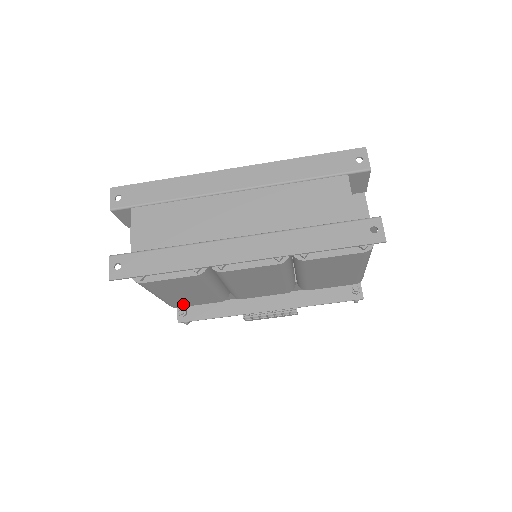
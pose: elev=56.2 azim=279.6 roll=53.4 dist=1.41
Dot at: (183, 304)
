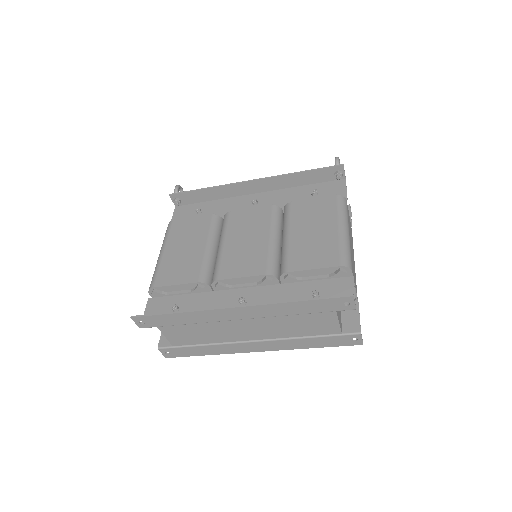
Dot at: occluded
